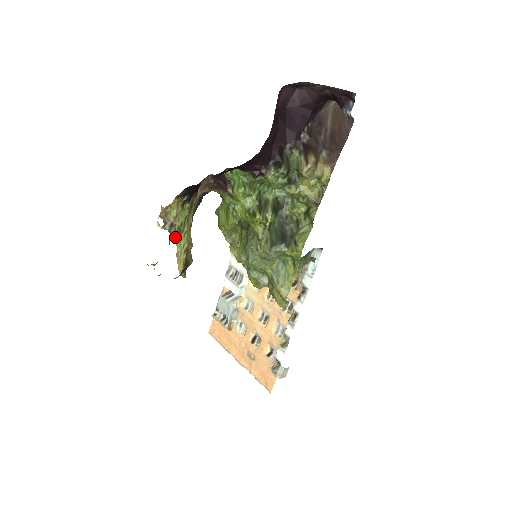
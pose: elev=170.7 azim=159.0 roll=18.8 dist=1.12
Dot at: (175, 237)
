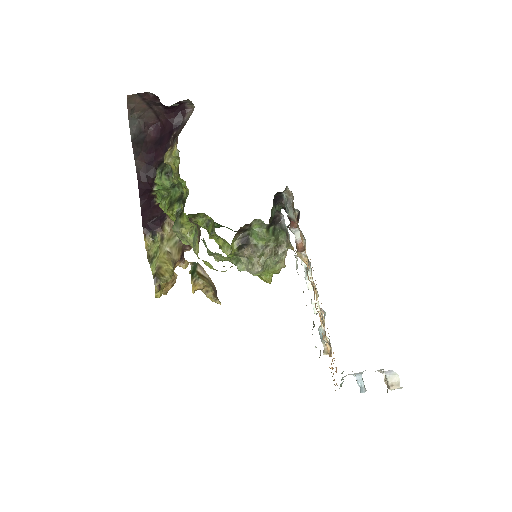
Dot at: (150, 262)
